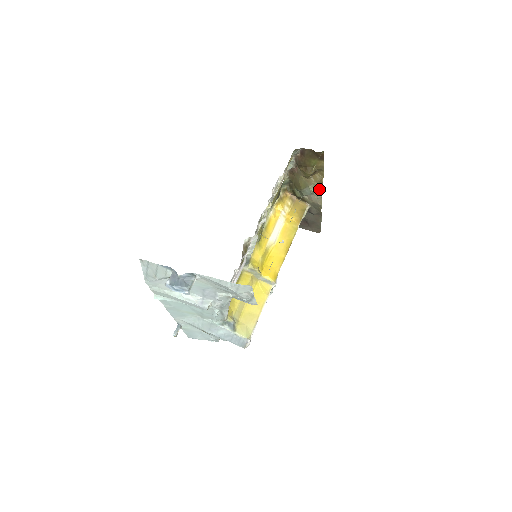
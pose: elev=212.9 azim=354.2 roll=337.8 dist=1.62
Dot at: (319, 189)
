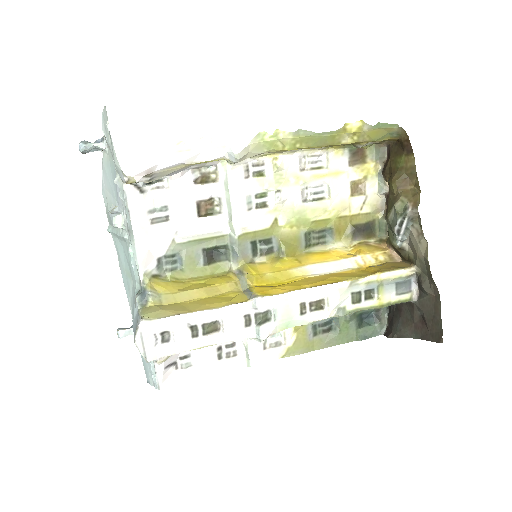
Dot at: (411, 210)
